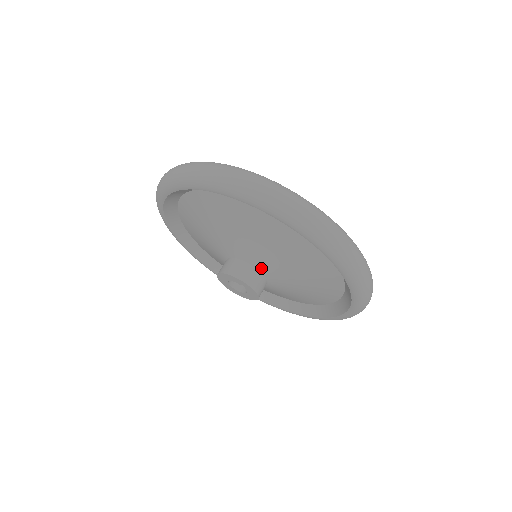
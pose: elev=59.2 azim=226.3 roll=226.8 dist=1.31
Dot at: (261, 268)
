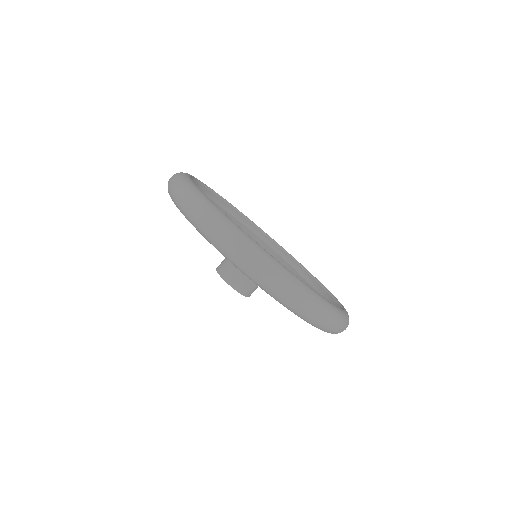
Dot at: occluded
